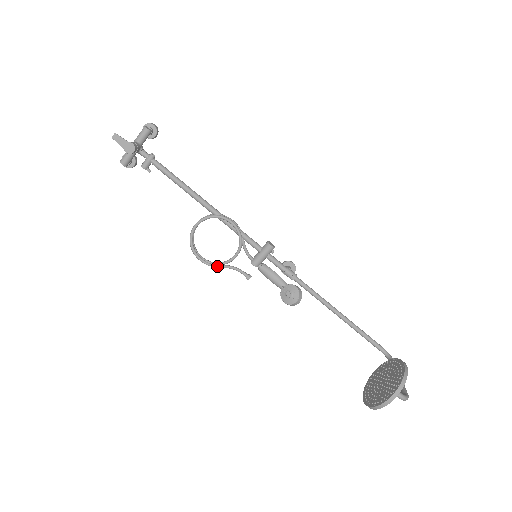
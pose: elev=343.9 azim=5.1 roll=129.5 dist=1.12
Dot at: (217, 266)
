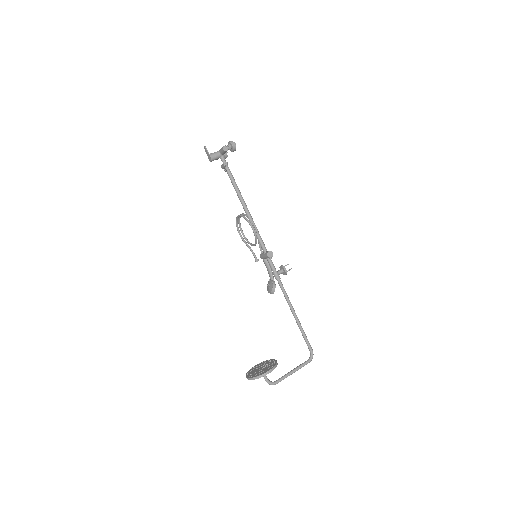
Dot at: (245, 243)
